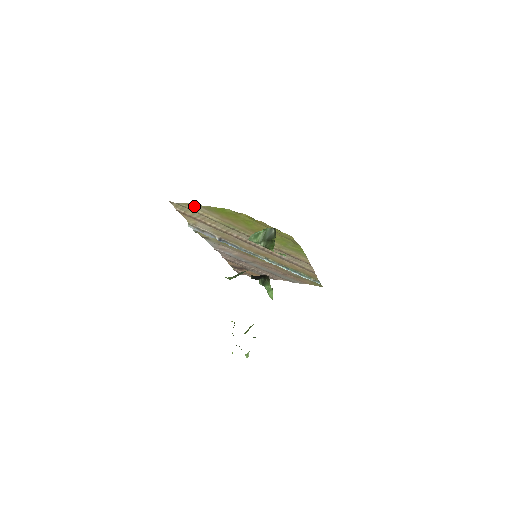
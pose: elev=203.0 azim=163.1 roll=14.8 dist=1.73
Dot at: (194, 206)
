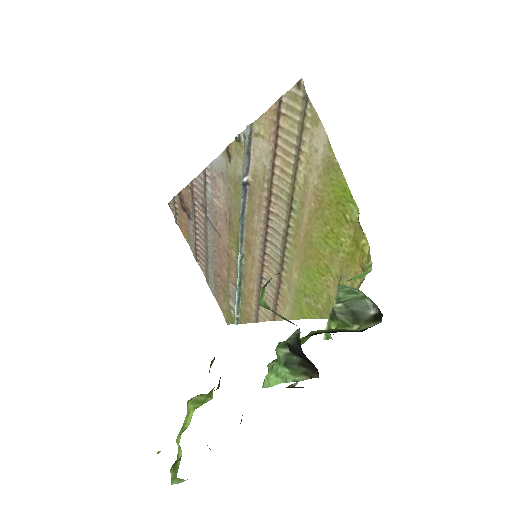
Dot at: (318, 135)
